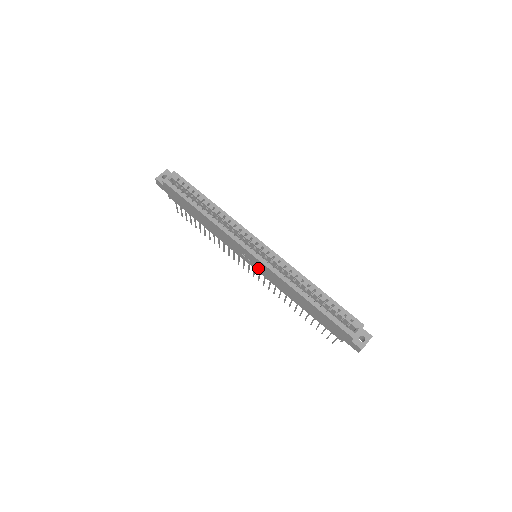
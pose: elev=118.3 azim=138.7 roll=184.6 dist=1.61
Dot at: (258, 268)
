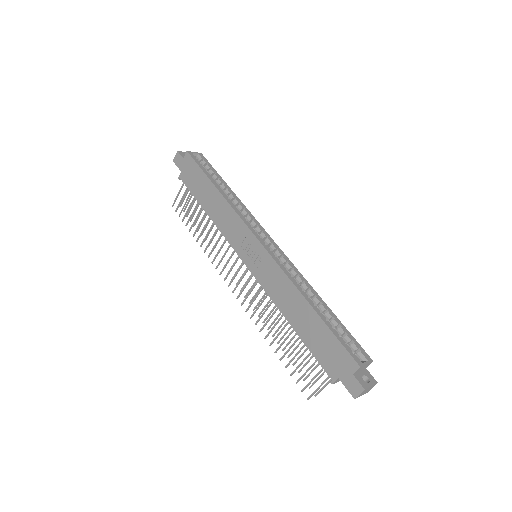
Dot at: (255, 265)
